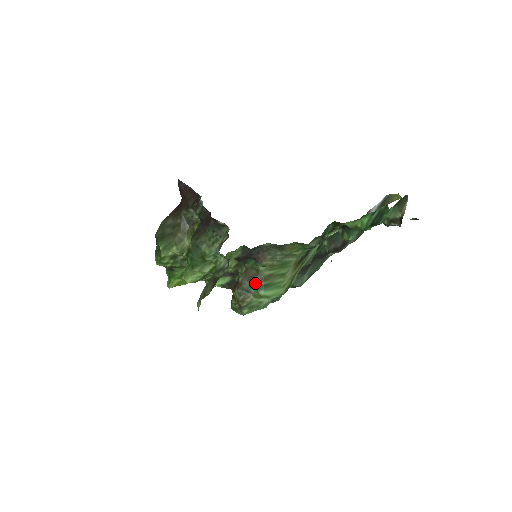
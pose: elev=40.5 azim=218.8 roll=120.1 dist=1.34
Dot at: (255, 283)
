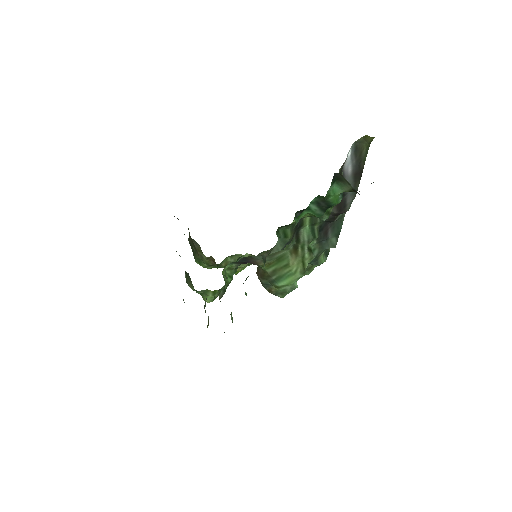
Dot at: (267, 279)
